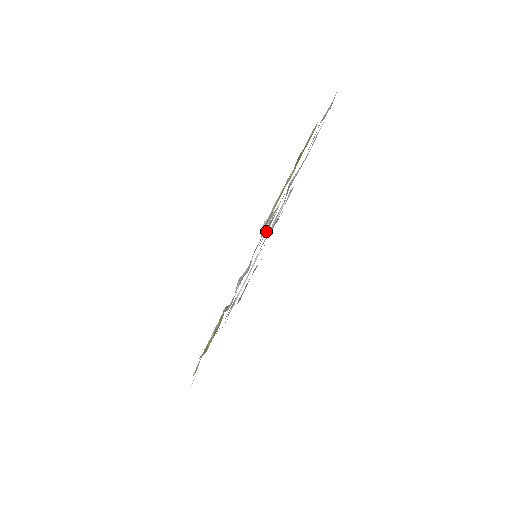
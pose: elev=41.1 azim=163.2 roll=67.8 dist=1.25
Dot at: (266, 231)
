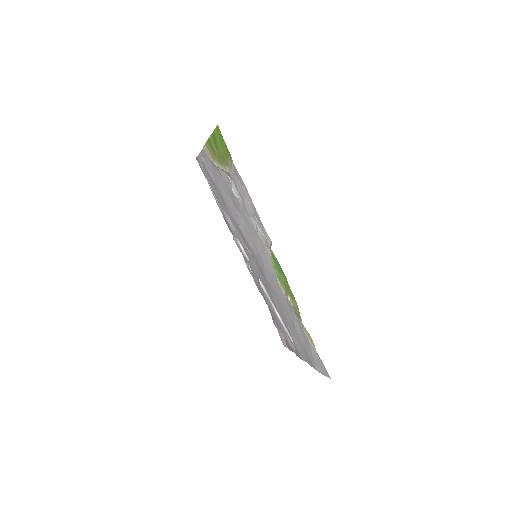
Dot at: (242, 221)
